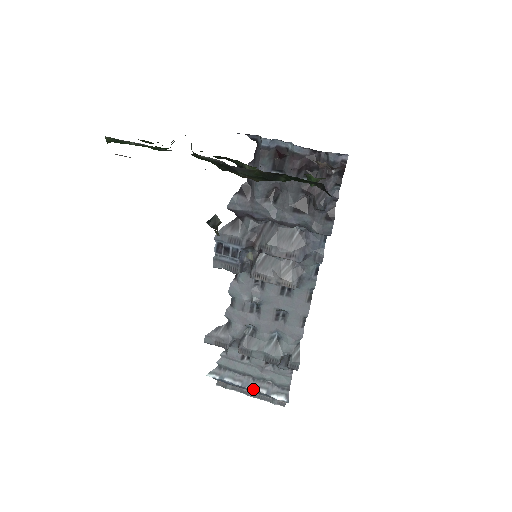
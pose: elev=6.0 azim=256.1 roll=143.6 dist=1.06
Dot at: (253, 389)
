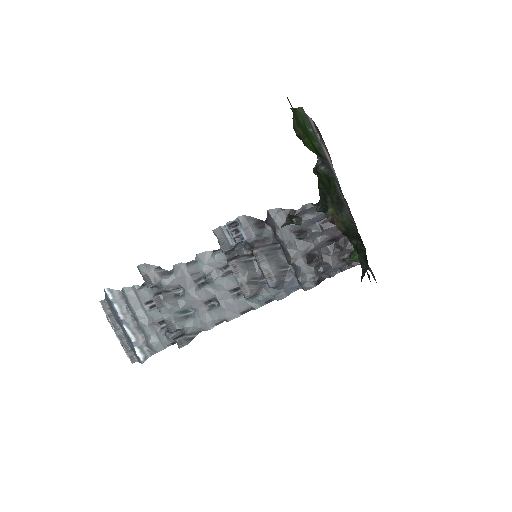
Dot at: (128, 330)
